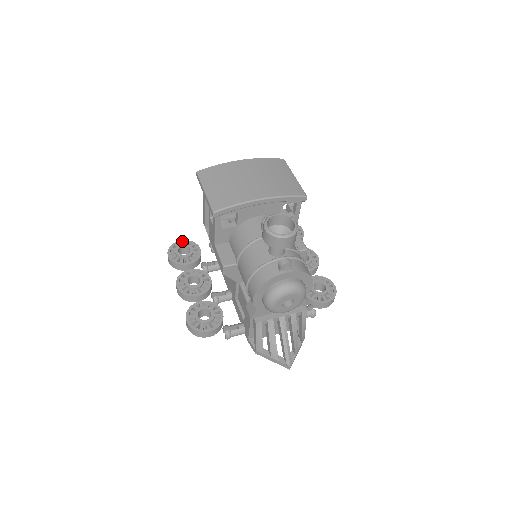
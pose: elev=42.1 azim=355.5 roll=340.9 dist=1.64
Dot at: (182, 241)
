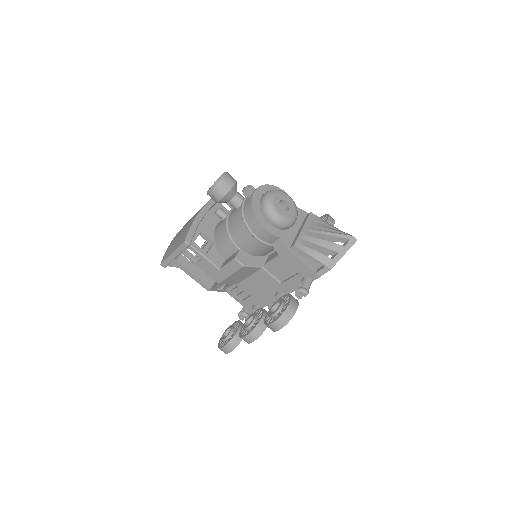
Dot at: occluded
